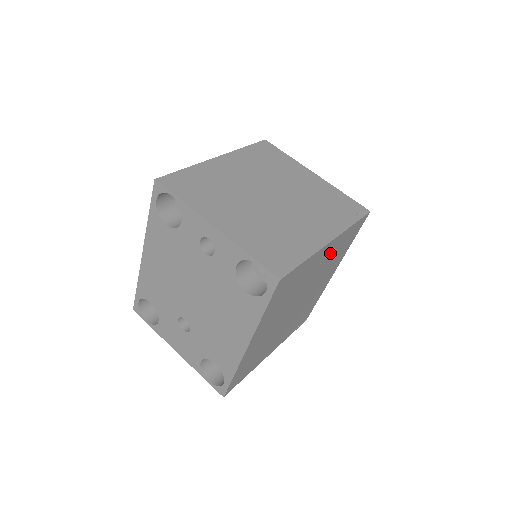
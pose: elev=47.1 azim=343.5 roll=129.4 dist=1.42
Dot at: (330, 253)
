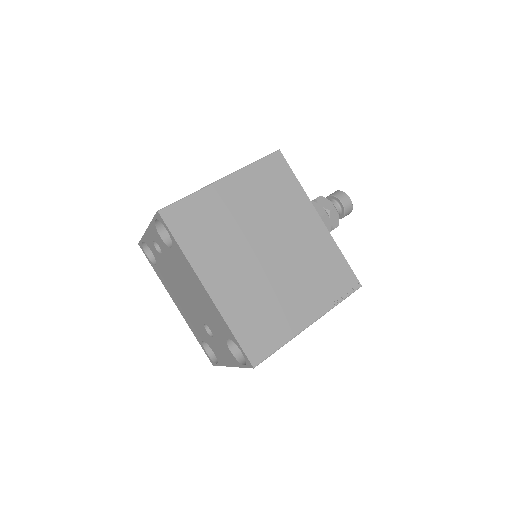
Dot at: (250, 192)
